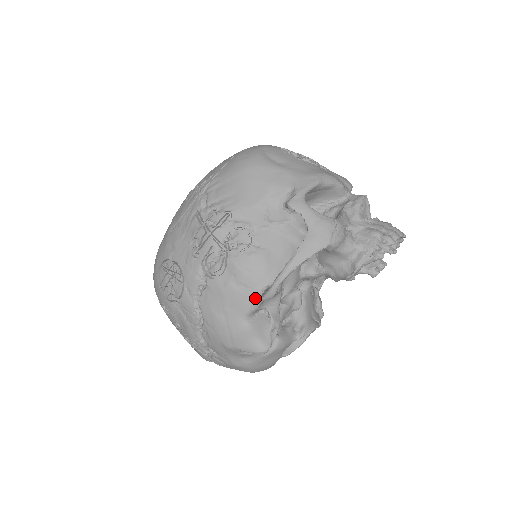
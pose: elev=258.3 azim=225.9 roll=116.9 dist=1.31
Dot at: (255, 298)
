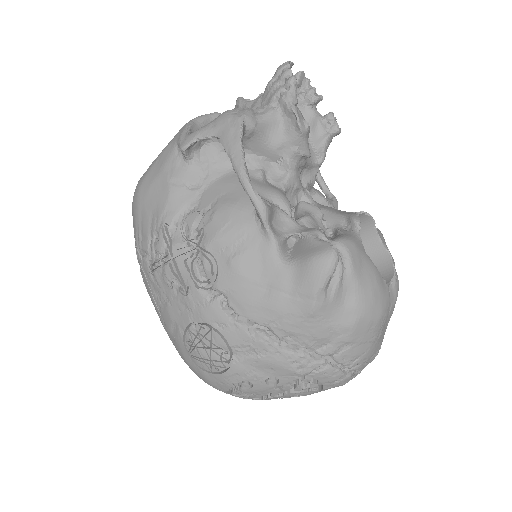
Dot at: (262, 235)
